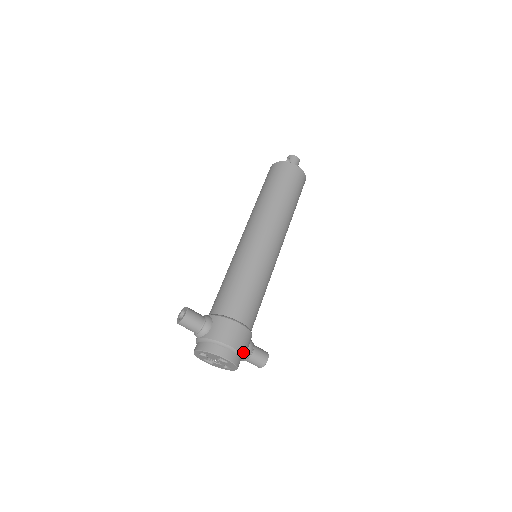
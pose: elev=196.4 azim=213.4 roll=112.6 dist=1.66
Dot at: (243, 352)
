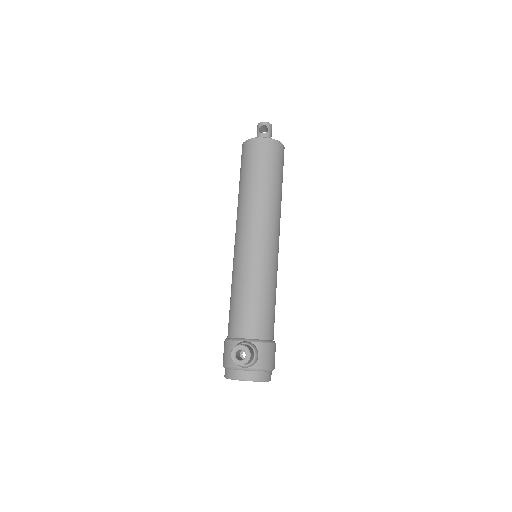
Dot at: occluded
